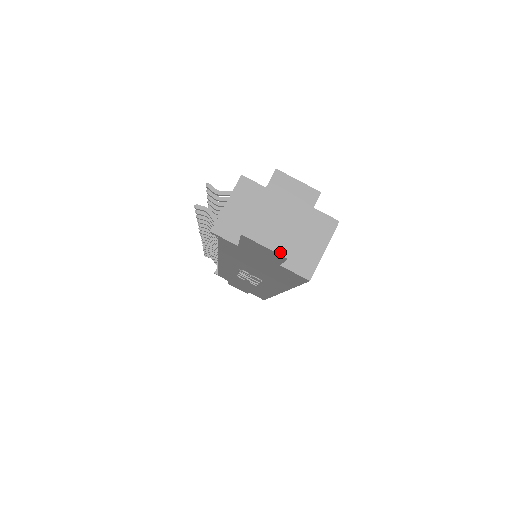
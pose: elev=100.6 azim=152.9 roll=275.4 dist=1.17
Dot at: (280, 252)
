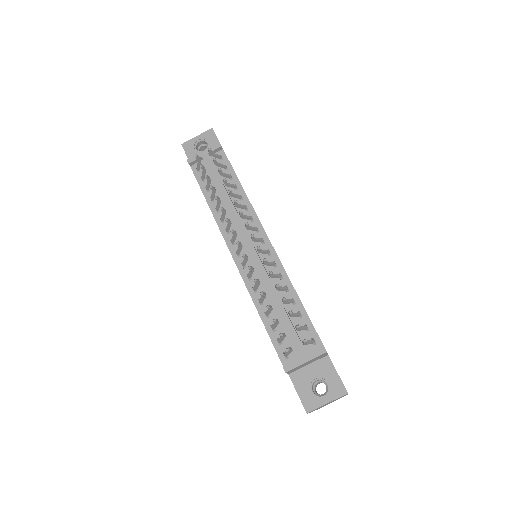
Dot at: occluded
